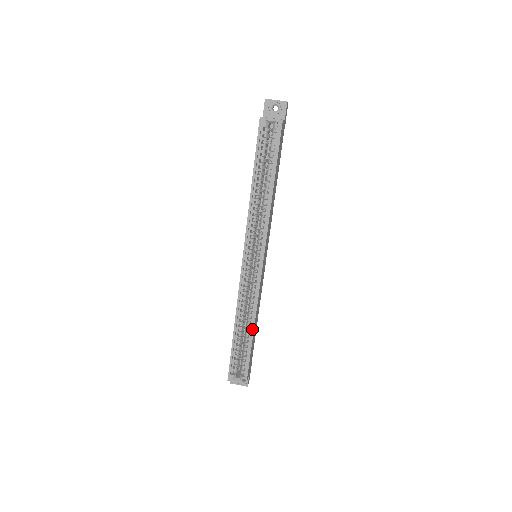
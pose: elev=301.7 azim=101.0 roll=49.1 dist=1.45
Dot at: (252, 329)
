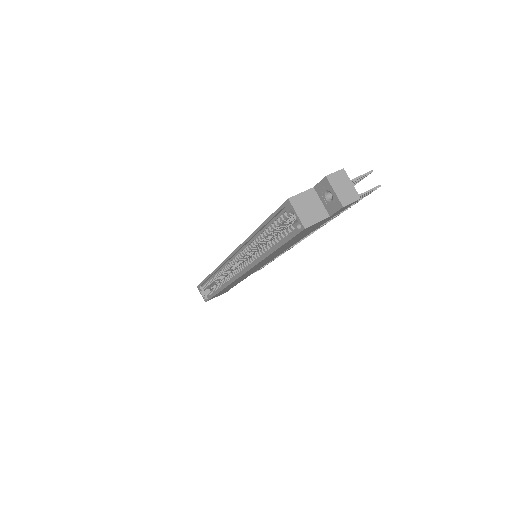
Dot at: (218, 290)
